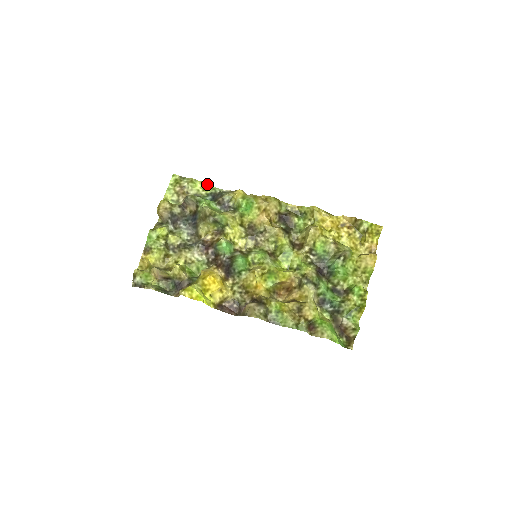
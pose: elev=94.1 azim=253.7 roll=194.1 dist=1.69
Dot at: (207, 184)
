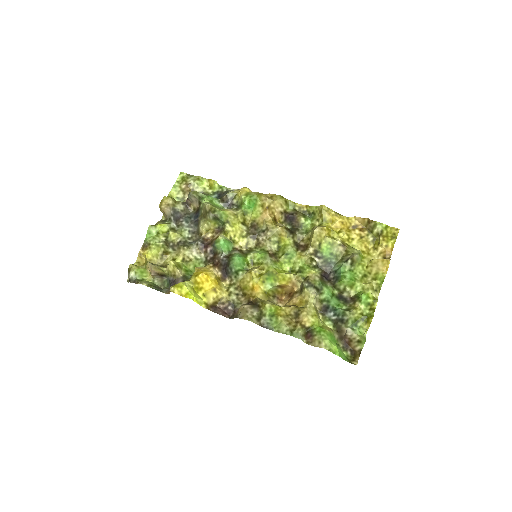
Dot at: (214, 182)
